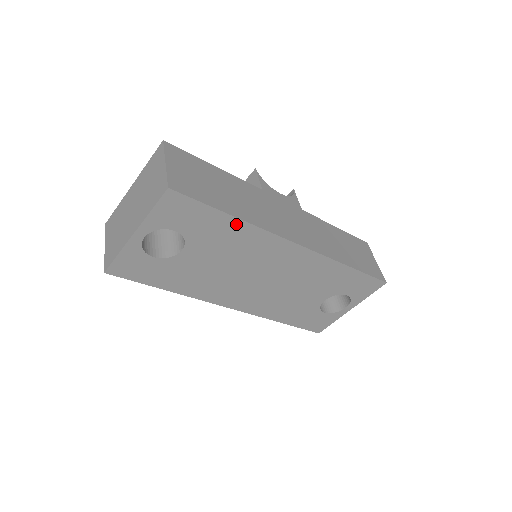
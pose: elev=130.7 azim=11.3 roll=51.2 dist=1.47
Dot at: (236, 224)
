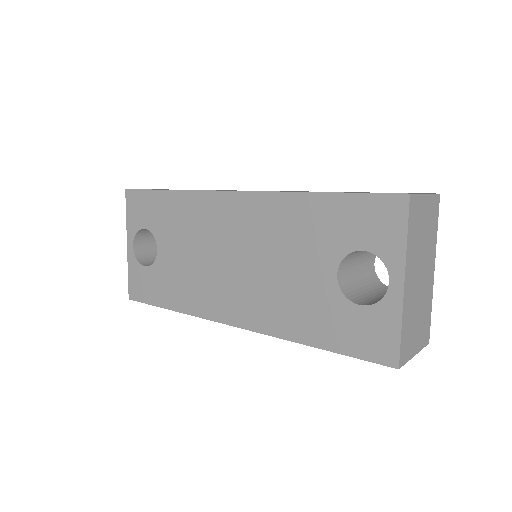
Dot at: (174, 197)
